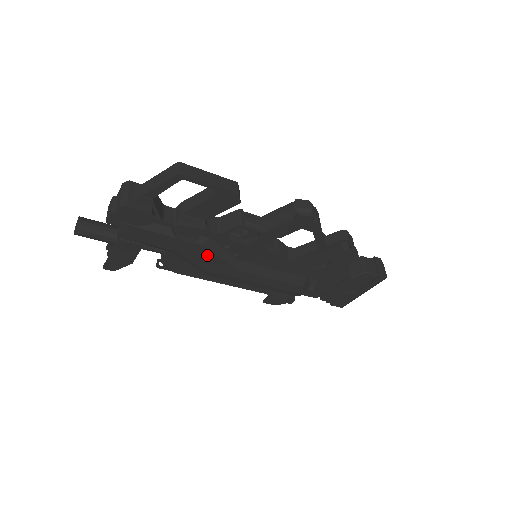
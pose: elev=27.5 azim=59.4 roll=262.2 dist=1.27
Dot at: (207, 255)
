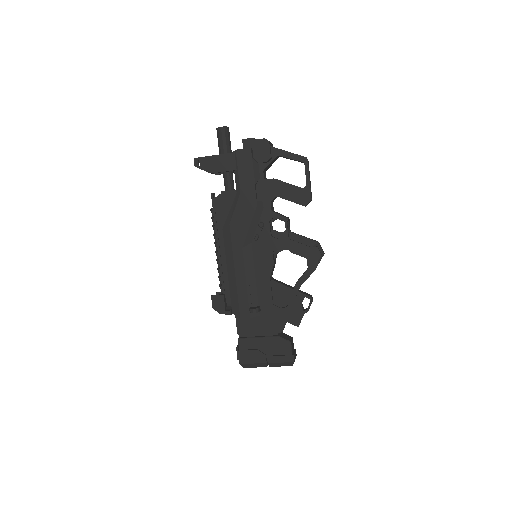
Dot at: (248, 215)
